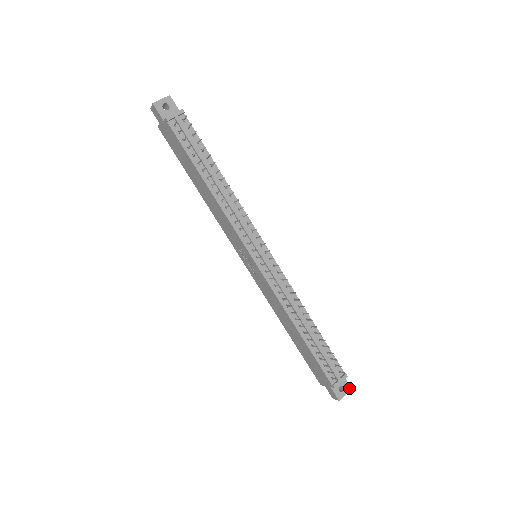
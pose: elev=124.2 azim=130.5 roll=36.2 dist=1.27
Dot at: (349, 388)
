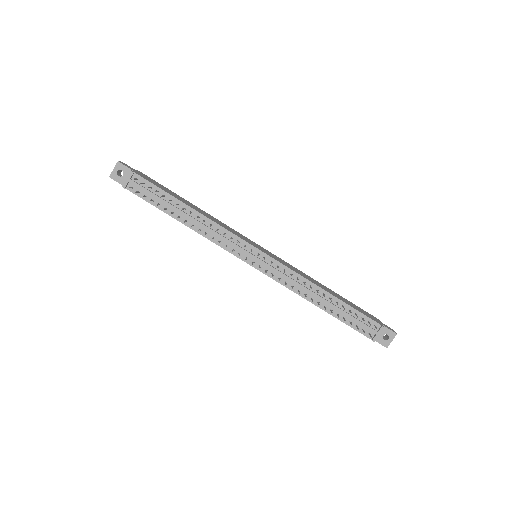
Dot at: (394, 334)
